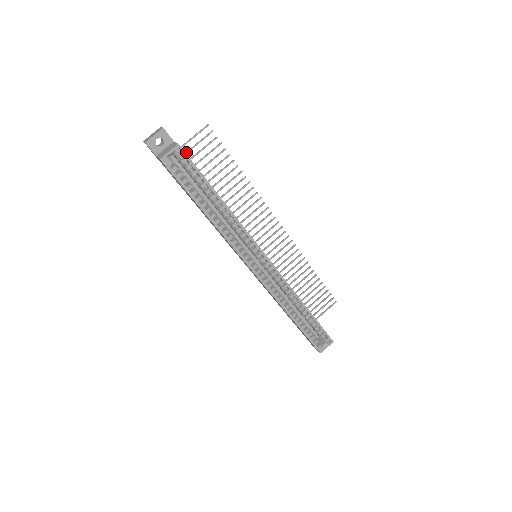
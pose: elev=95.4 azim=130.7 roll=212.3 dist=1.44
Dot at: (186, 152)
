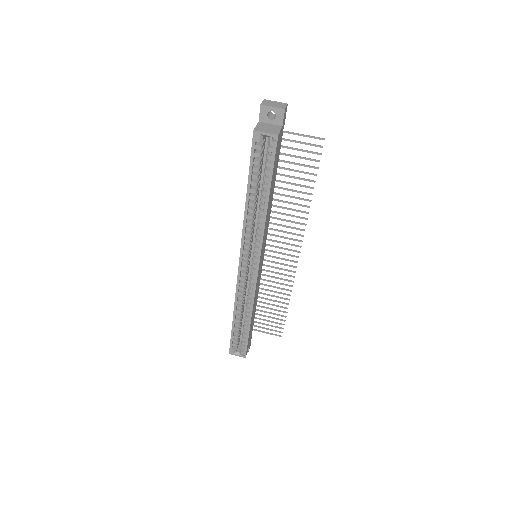
Dot at: (287, 139)
